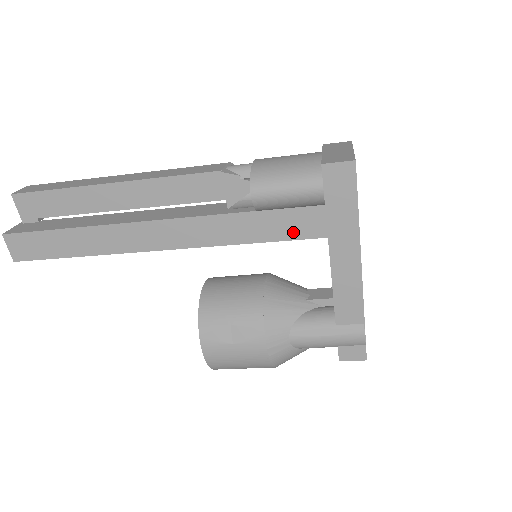
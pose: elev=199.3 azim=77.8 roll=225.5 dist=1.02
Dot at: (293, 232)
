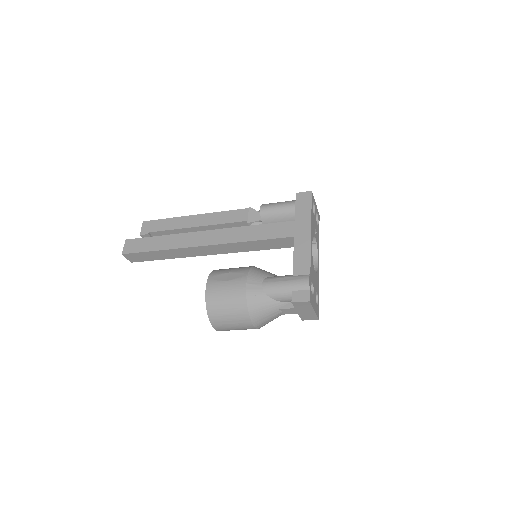
Dot at: (278, 234)
